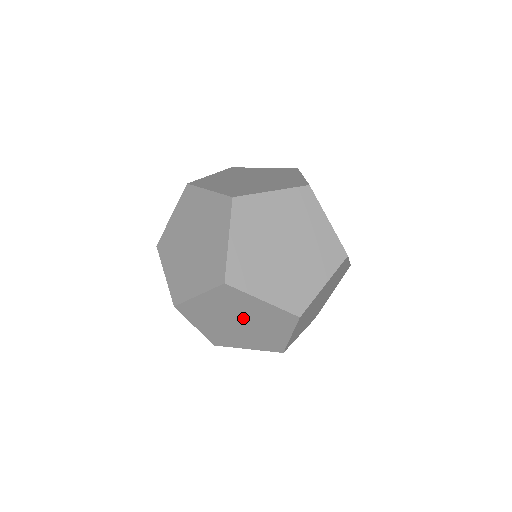
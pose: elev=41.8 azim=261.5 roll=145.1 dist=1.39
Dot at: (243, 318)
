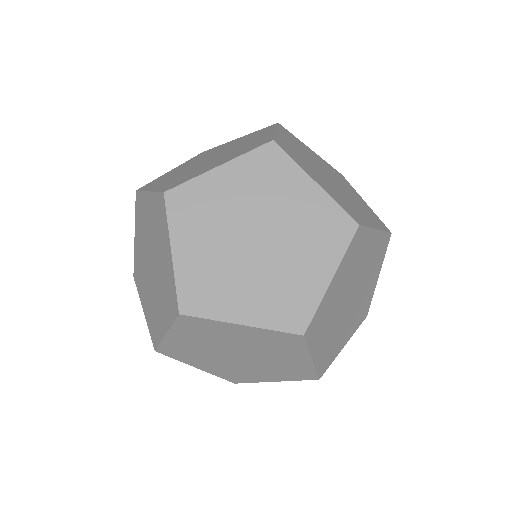
Dot at: (237, 349)
